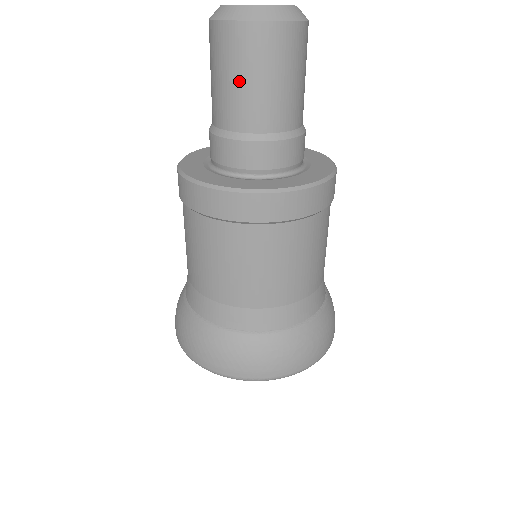
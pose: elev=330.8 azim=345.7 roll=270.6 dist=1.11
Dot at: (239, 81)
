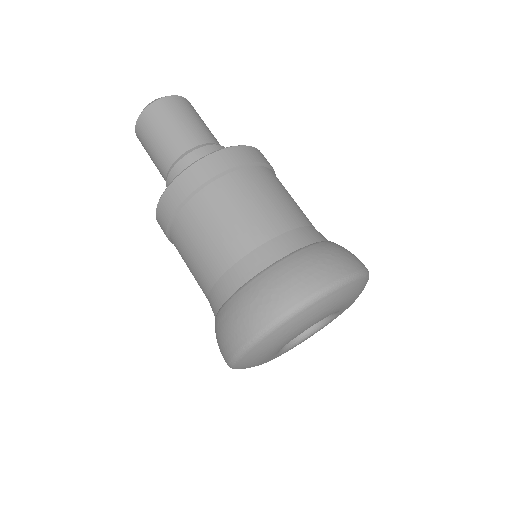
Dot at: (151, 156)
